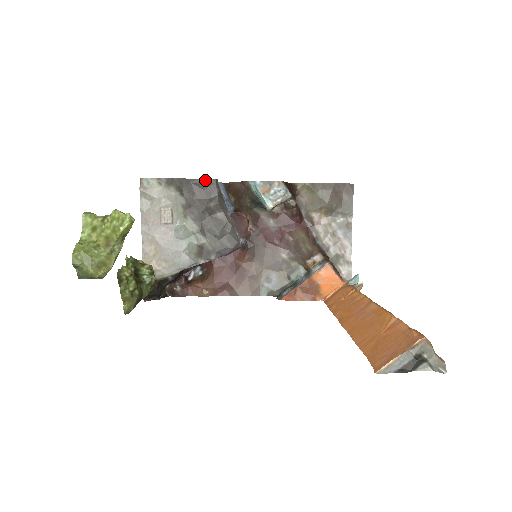
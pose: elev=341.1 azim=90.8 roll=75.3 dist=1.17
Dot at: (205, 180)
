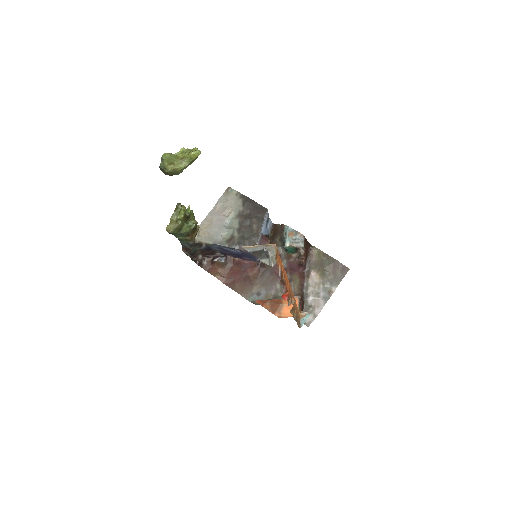
Dot at: (261, 206)
